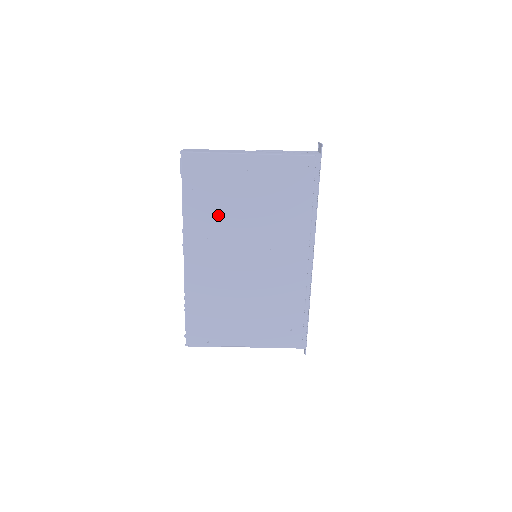
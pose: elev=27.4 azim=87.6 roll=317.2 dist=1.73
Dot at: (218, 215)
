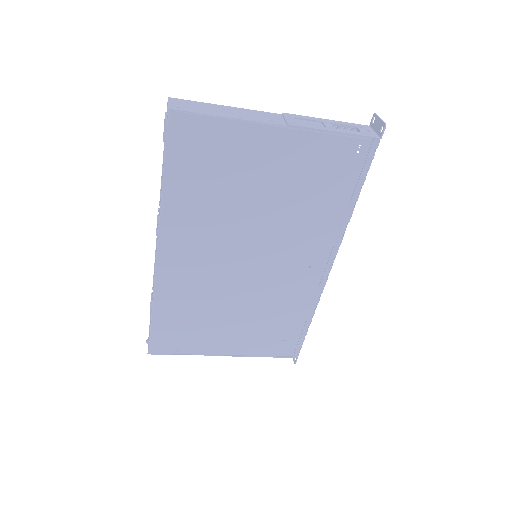
Dot at: (214, 207)
